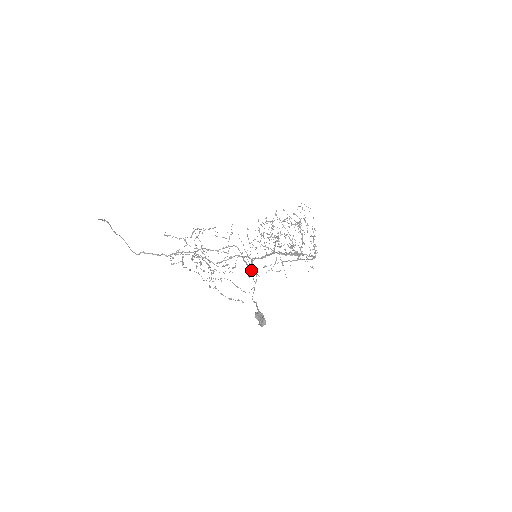
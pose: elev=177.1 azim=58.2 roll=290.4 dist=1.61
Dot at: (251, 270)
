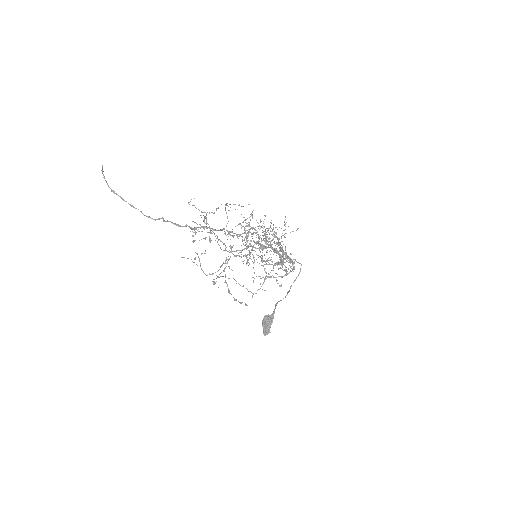
Dot at: (282, 257)
